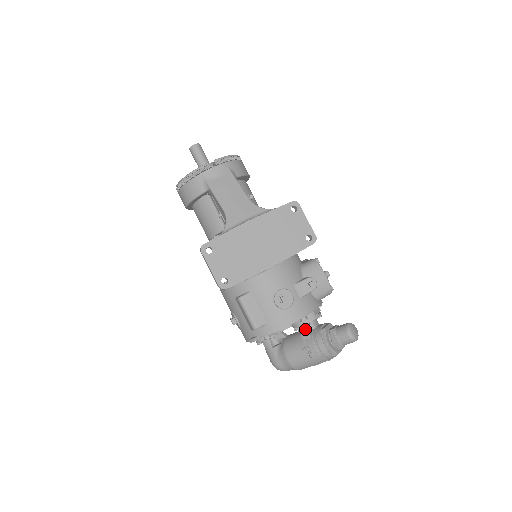
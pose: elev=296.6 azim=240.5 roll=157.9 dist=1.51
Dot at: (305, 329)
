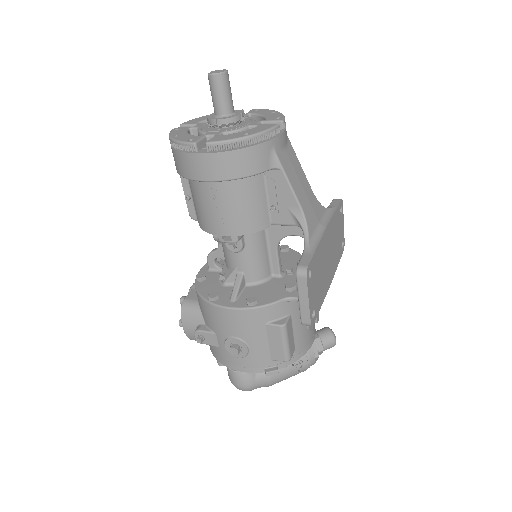
Dot at: occluded
